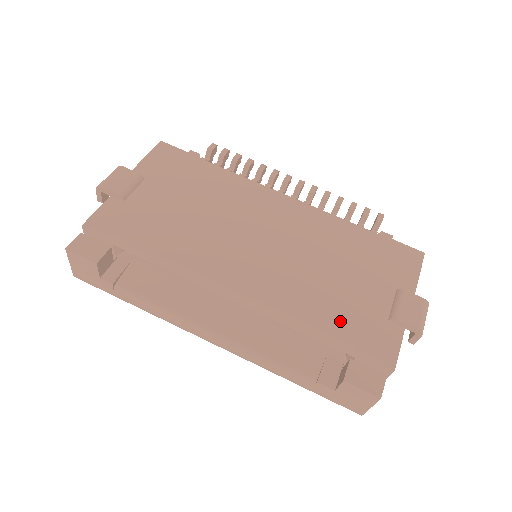
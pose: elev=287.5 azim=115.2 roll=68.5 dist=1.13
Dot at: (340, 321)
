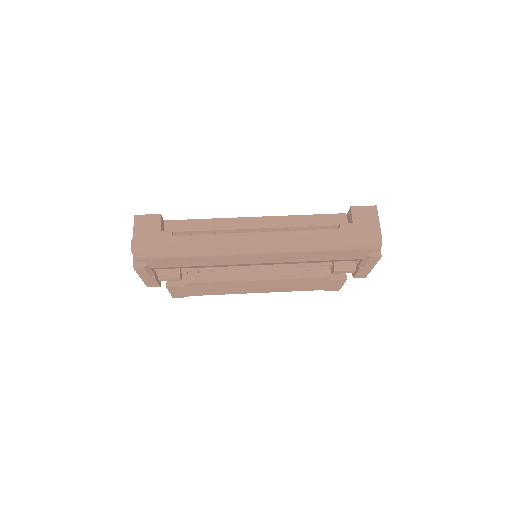
Dot at: occluded
